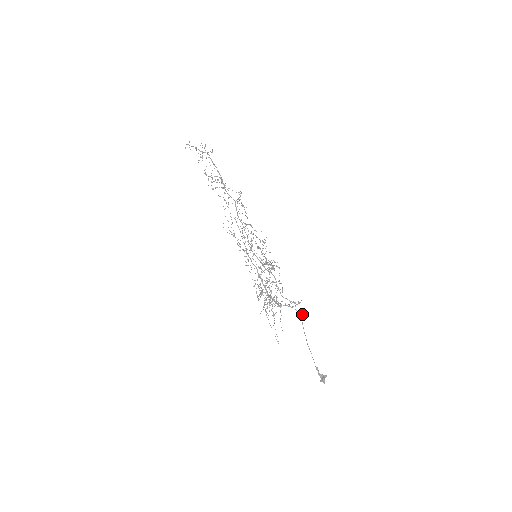
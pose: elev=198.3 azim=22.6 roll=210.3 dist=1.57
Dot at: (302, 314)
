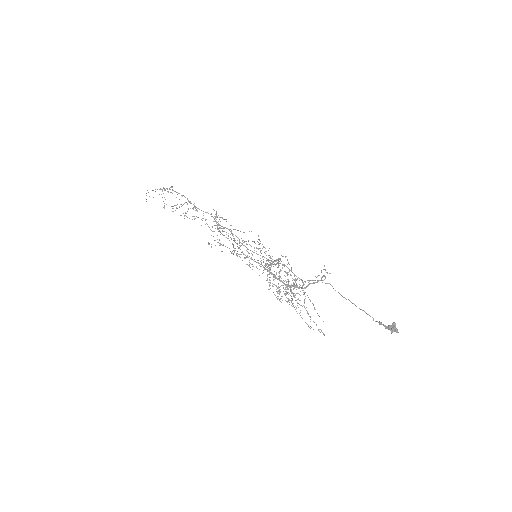
Dot at: occluded
